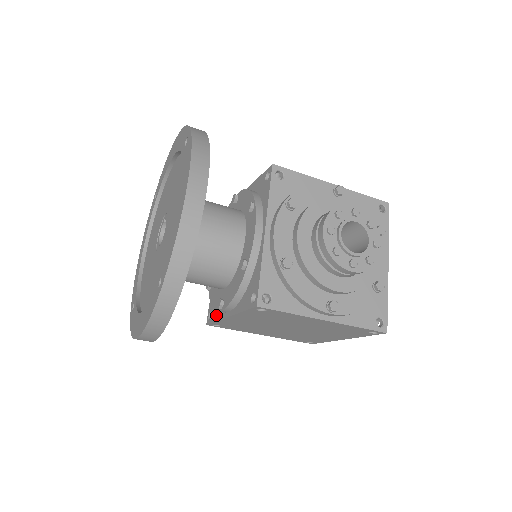
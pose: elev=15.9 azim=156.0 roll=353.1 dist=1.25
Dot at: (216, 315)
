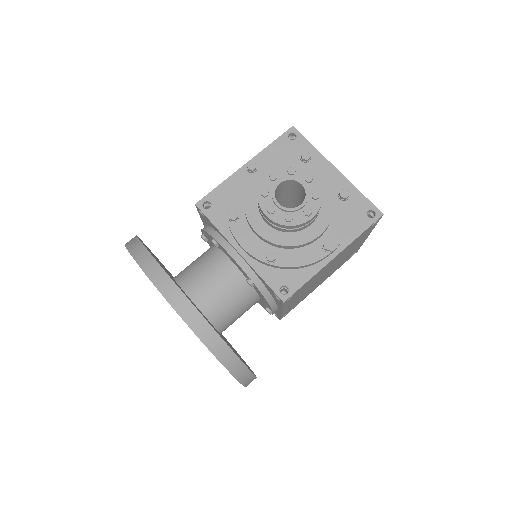
Dot at: (276, 313)
